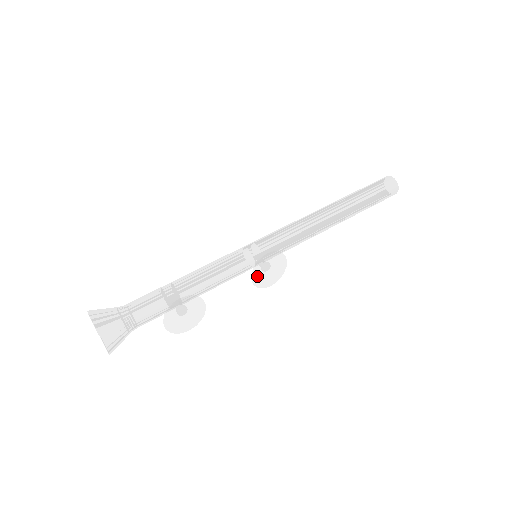
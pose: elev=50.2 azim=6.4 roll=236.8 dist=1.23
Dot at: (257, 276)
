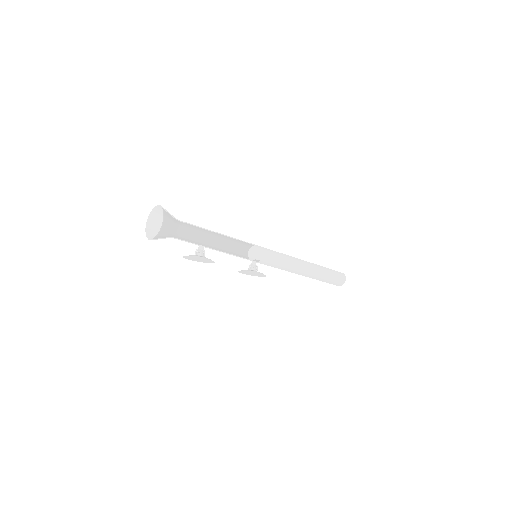
Dot at: (245, 272)
